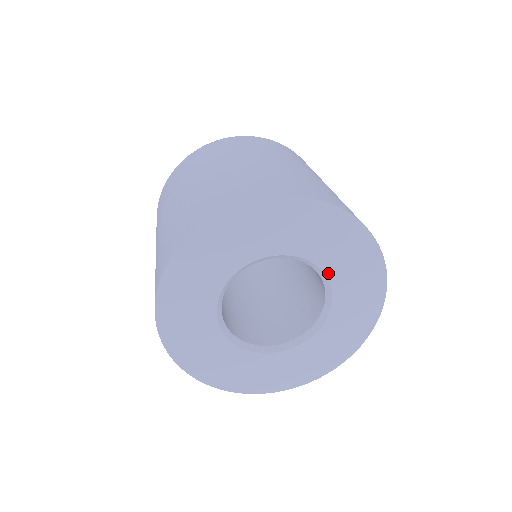
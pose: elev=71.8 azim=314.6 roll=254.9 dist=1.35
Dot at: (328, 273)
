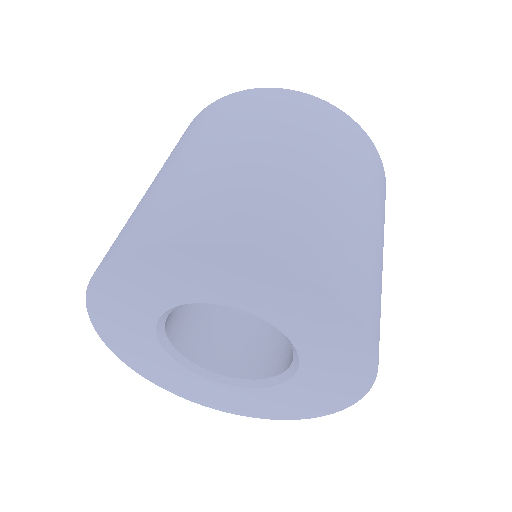
Dot at: (298, 376)
